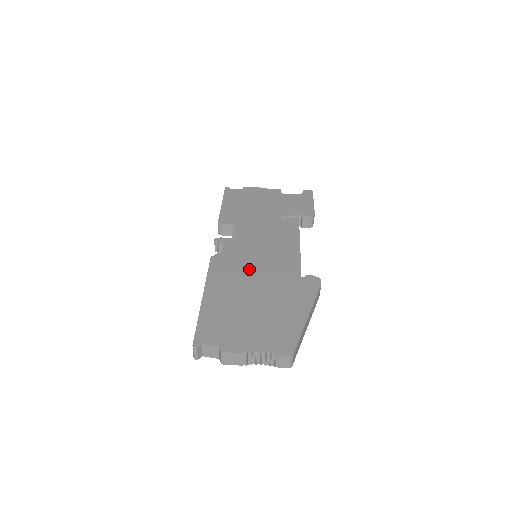
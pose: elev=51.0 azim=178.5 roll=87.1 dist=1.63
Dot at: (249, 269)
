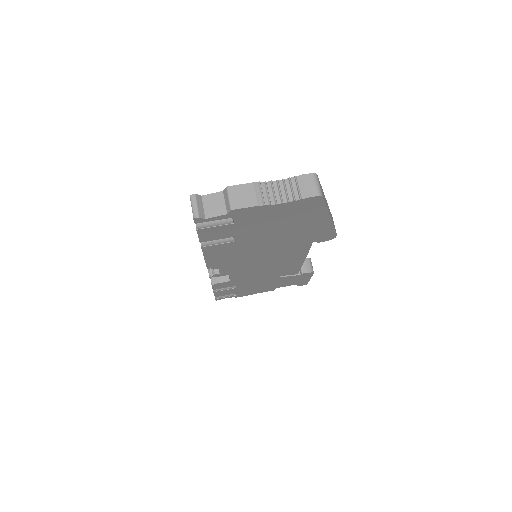
Dot at: occluded
